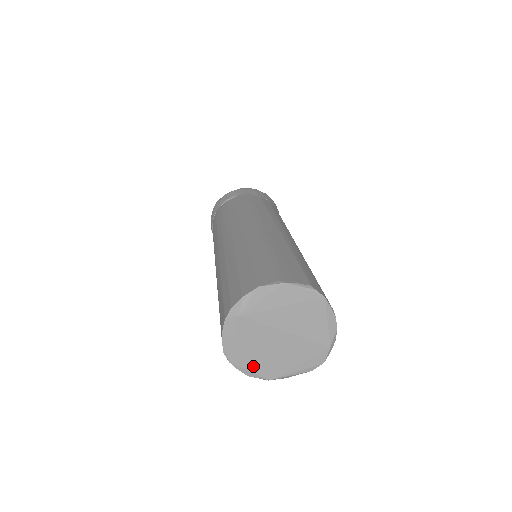
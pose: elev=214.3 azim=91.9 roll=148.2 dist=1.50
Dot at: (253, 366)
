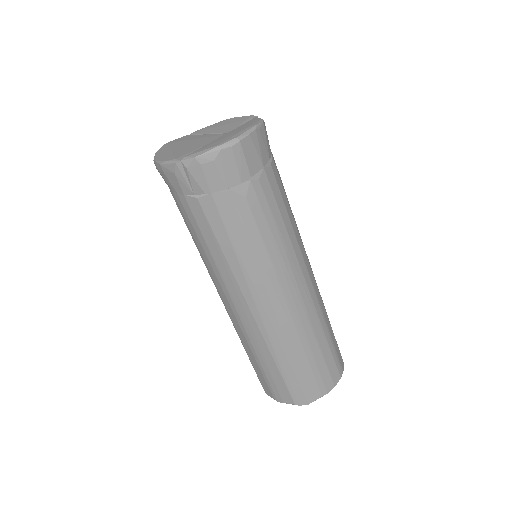
Dot at: occluded
